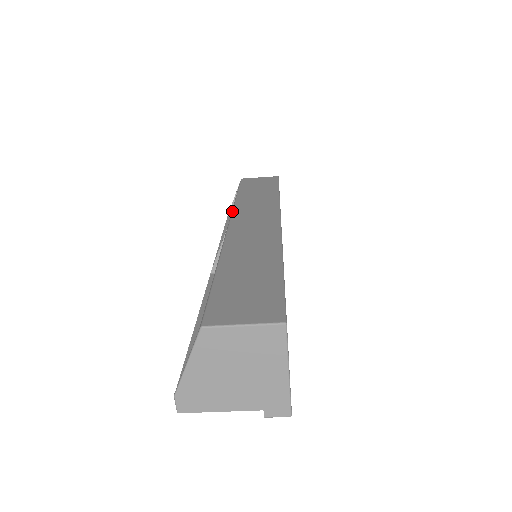
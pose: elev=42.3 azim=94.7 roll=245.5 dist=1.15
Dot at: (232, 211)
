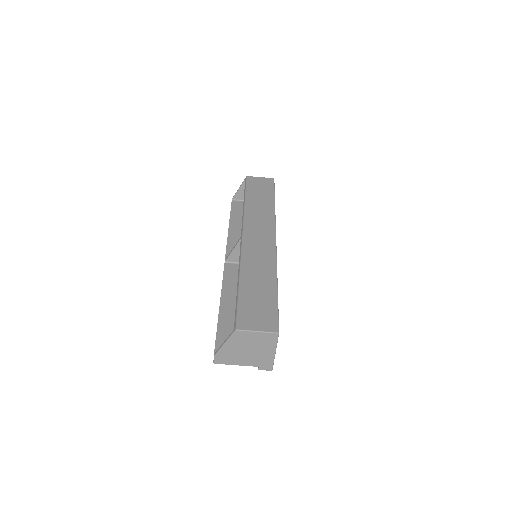
Dot at: (243, 221)
